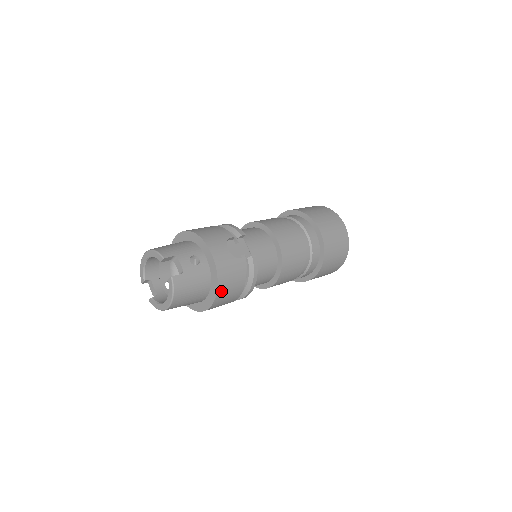
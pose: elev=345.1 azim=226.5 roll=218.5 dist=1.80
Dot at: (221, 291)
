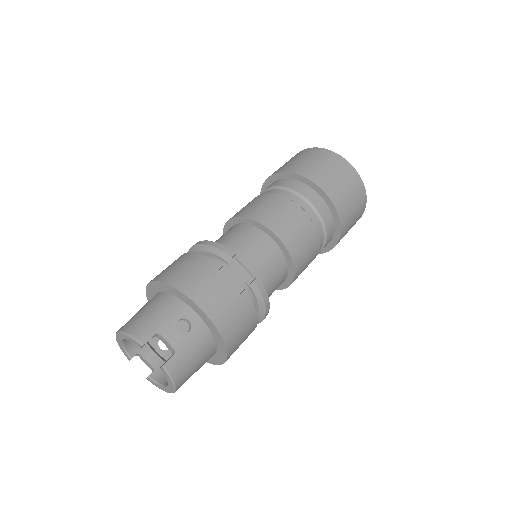
Dot at: (231, 345)
